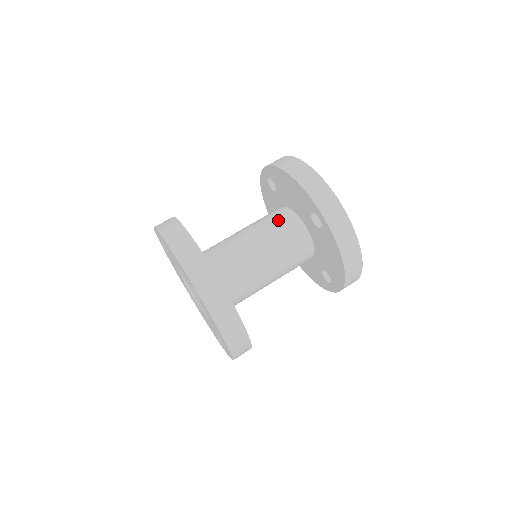
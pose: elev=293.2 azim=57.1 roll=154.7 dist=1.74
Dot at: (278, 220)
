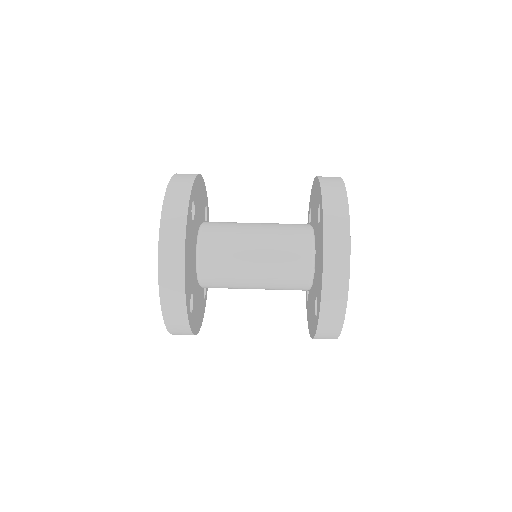
Dot at: occluded
